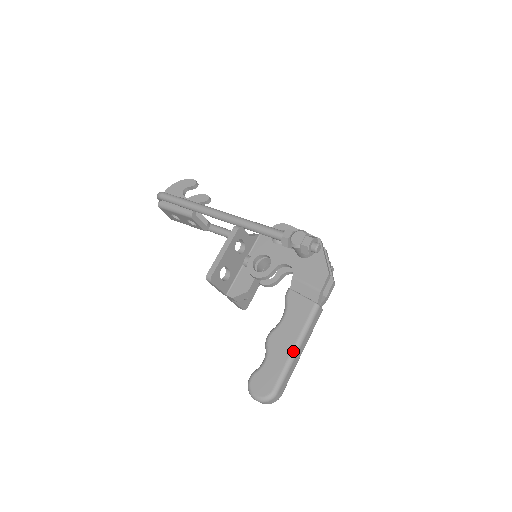
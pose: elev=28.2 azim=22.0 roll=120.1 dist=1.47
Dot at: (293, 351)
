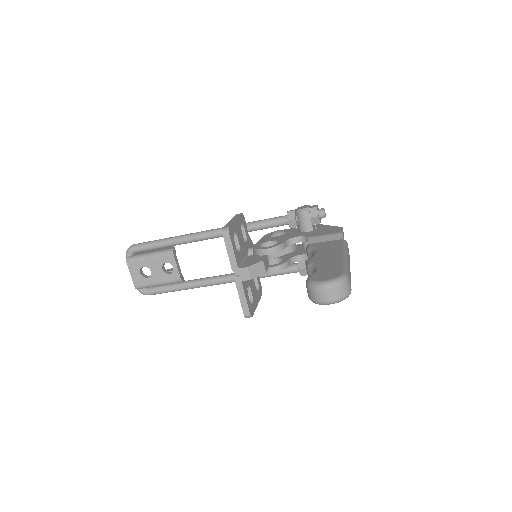
Dot at: (344, 256)
